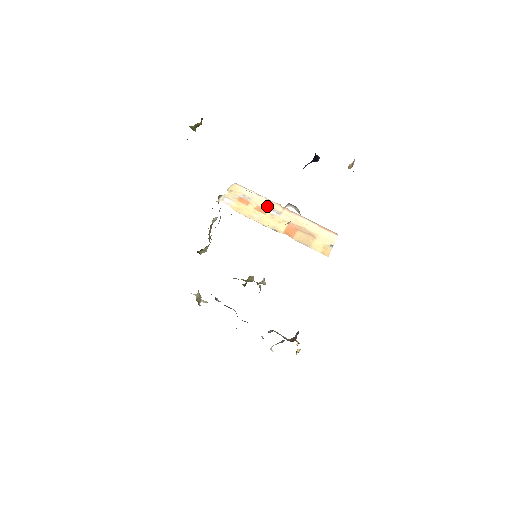
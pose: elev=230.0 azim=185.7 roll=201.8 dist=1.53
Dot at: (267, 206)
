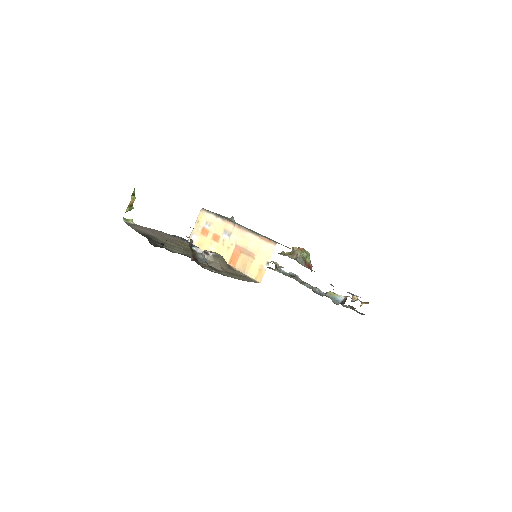
Dot at: (221, 229)
